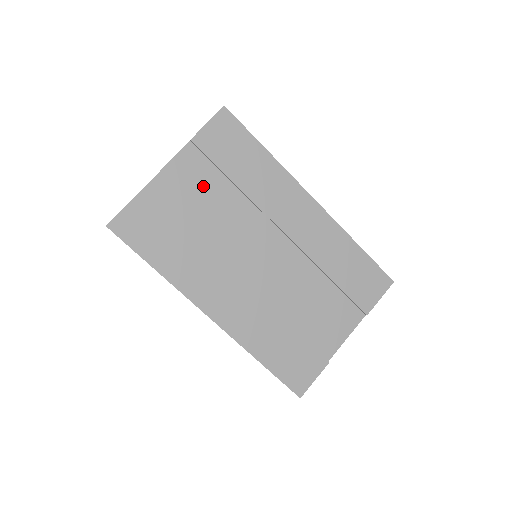
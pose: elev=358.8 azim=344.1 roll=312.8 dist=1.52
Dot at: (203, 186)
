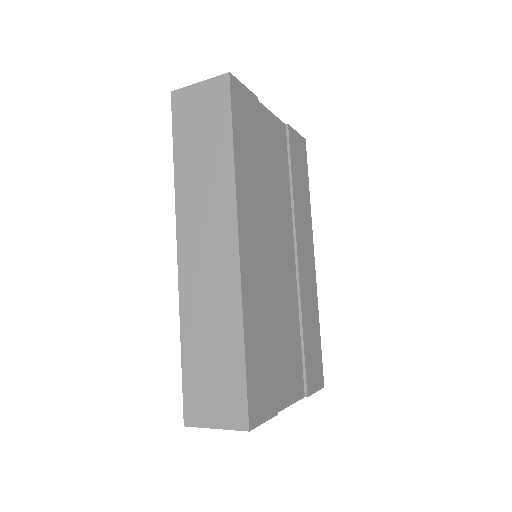
Dot at: (278, 156)
